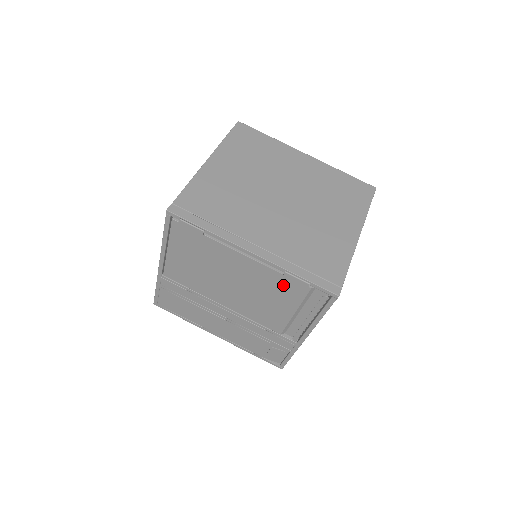
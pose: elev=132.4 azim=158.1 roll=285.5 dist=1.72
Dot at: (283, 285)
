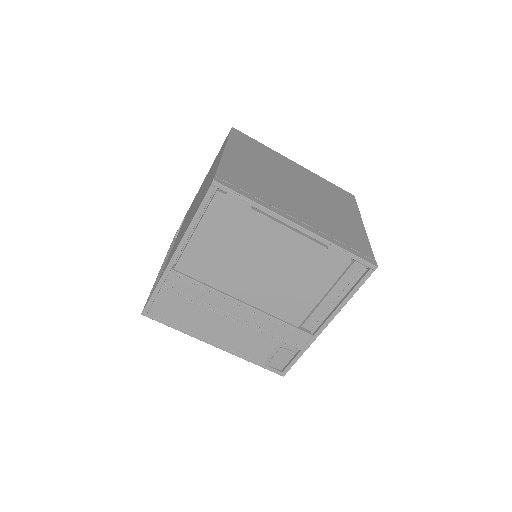
Dot at: (322, 262)
